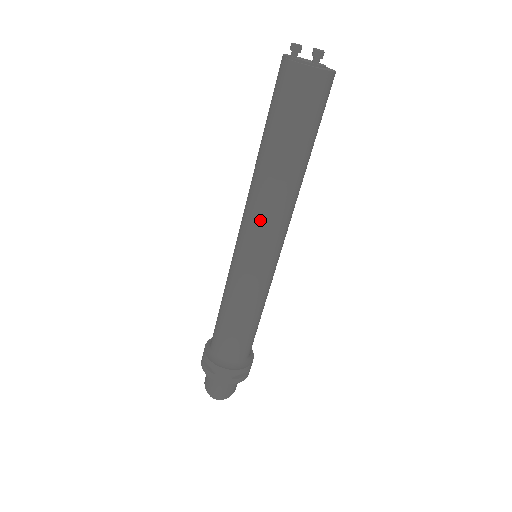
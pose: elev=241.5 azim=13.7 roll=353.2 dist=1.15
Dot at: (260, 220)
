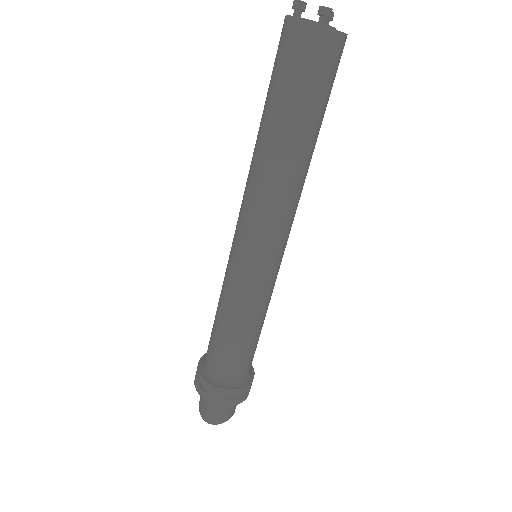
Dot at: (257, 210)
